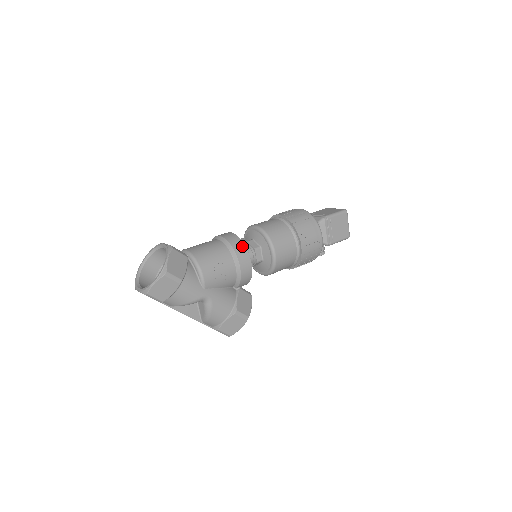
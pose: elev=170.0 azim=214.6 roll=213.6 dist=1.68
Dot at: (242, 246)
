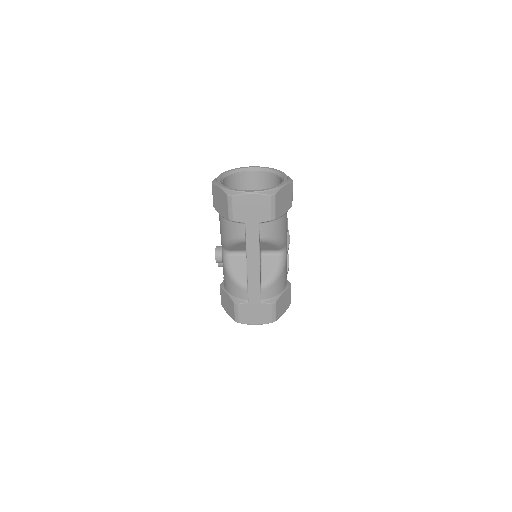
Dot at: occluded
